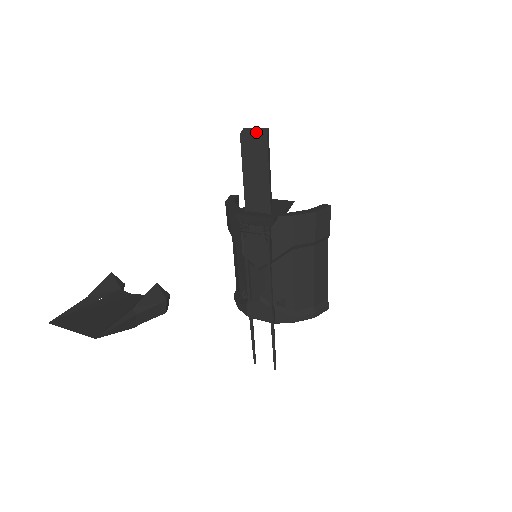
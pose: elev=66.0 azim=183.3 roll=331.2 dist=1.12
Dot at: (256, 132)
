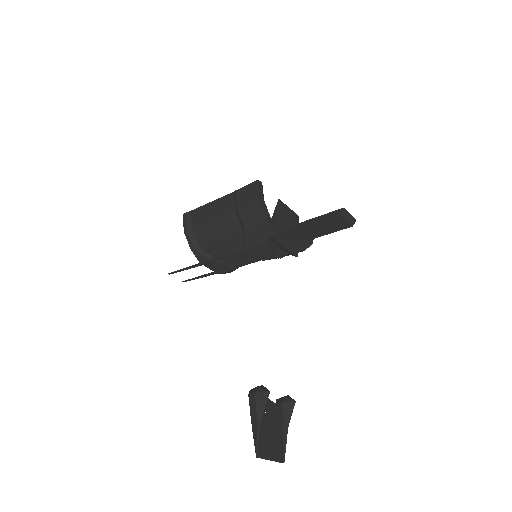
Dot at: (349, 219)
